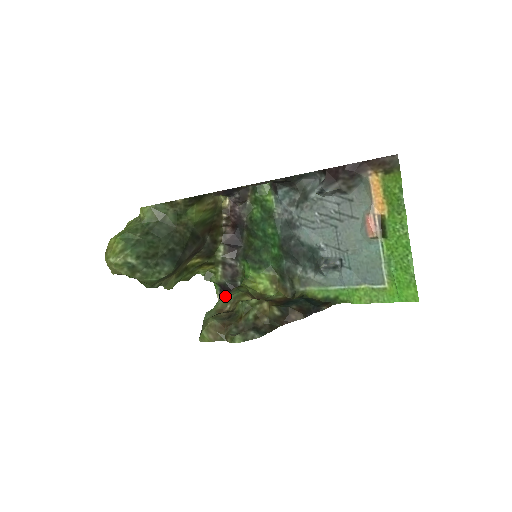
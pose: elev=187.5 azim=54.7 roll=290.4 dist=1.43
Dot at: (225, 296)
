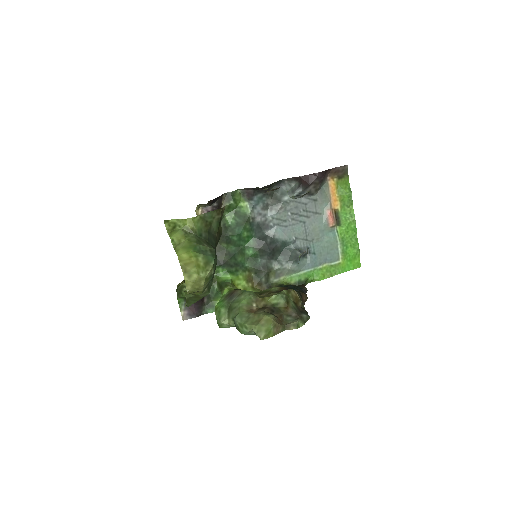
Dot at: (231, 301)
